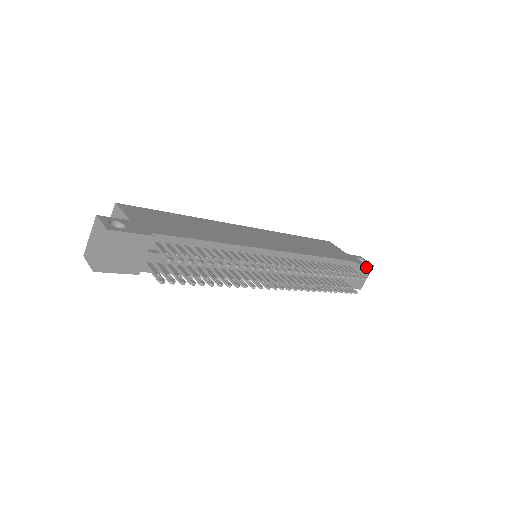
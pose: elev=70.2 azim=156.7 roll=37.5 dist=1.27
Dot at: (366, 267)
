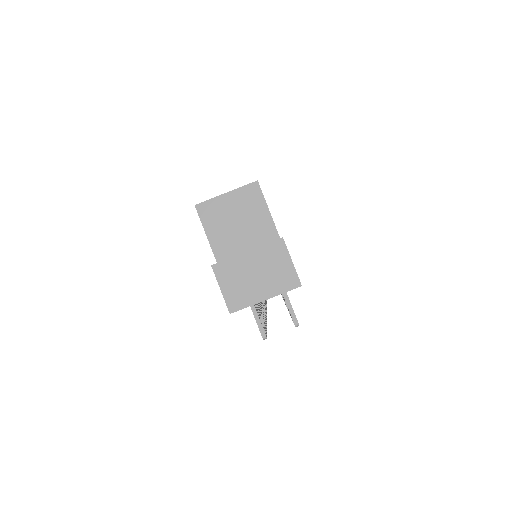
Dot at: occluded
